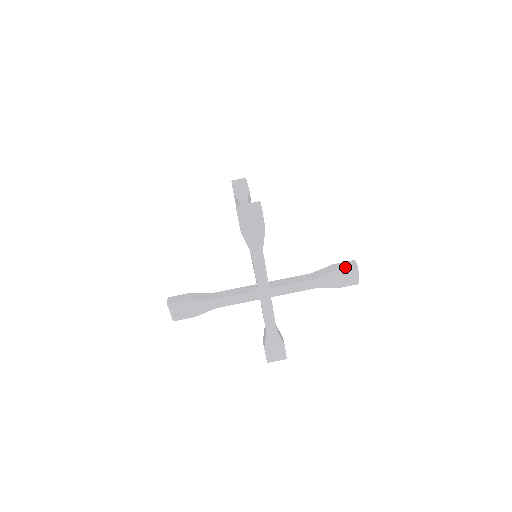
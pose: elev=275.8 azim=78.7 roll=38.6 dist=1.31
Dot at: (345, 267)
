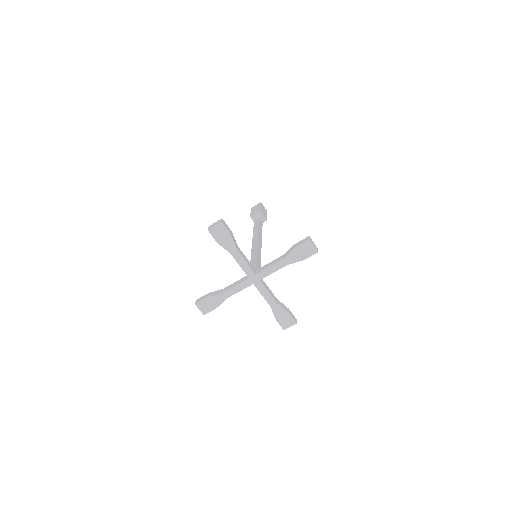
Dot at: (301, 243)
